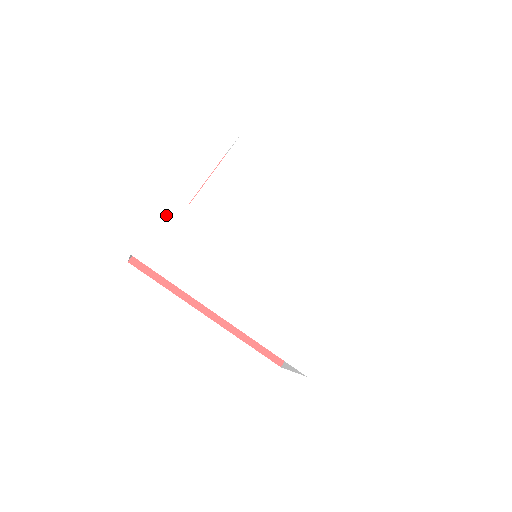
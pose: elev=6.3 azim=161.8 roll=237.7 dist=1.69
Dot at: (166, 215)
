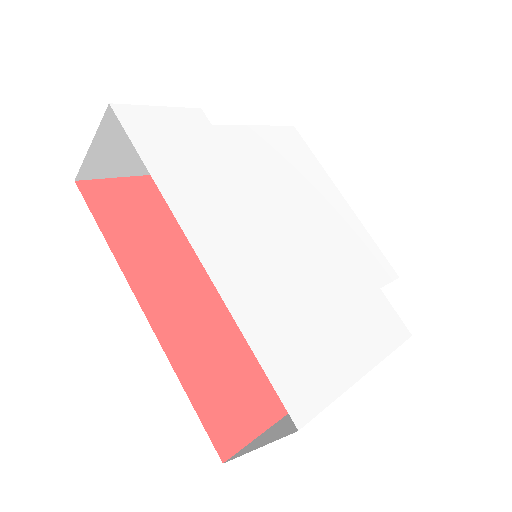
Dot at: (178, 111)
